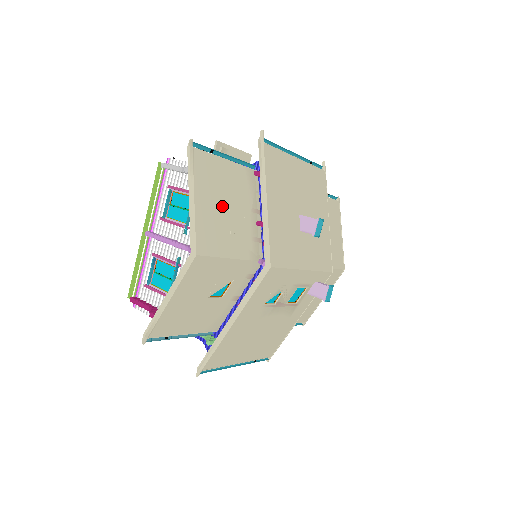
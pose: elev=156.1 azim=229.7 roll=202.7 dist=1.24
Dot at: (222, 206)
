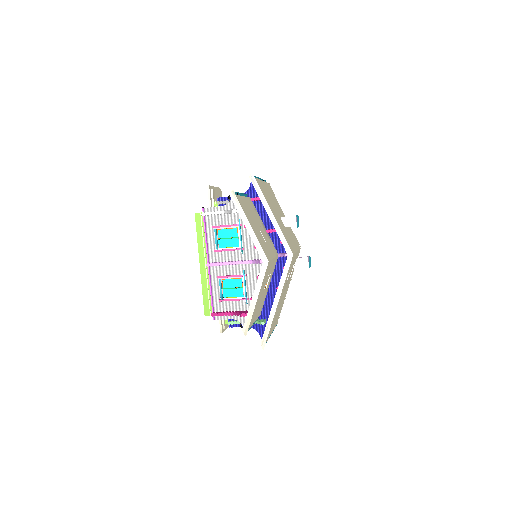
Dot at: (257, 227)
